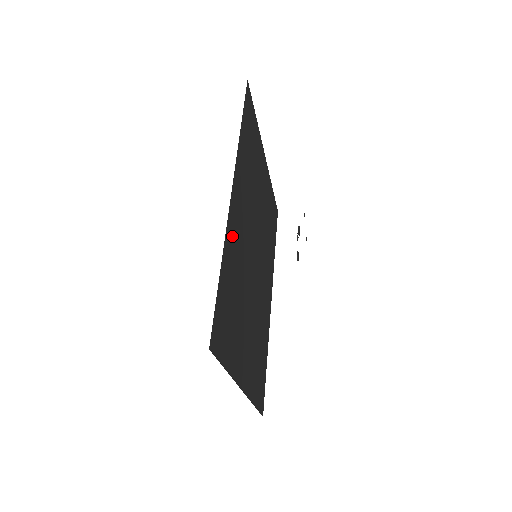
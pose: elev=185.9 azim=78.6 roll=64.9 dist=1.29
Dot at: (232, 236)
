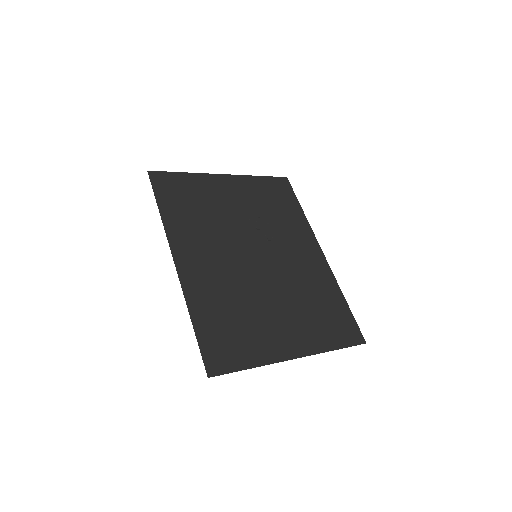
Dot at: (197, 287)
